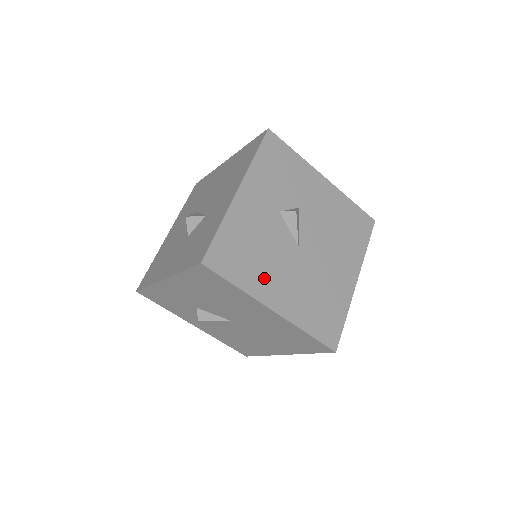
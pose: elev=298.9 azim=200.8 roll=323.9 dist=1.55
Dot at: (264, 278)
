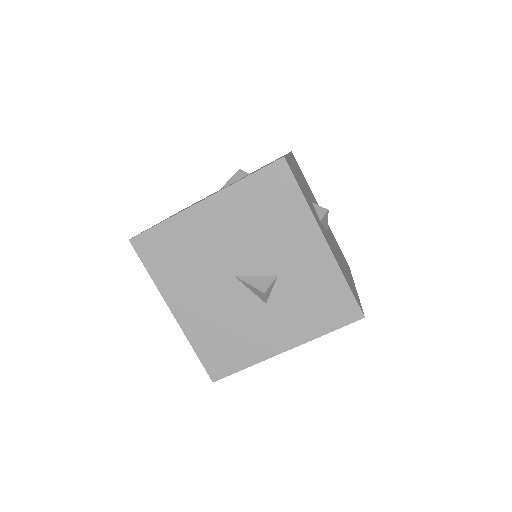
Dot at: (349, 277)
